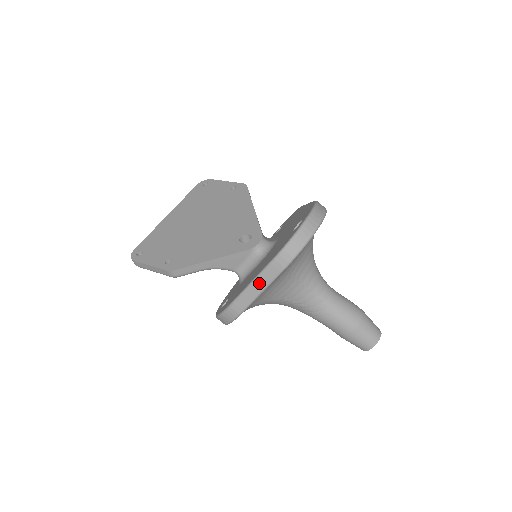
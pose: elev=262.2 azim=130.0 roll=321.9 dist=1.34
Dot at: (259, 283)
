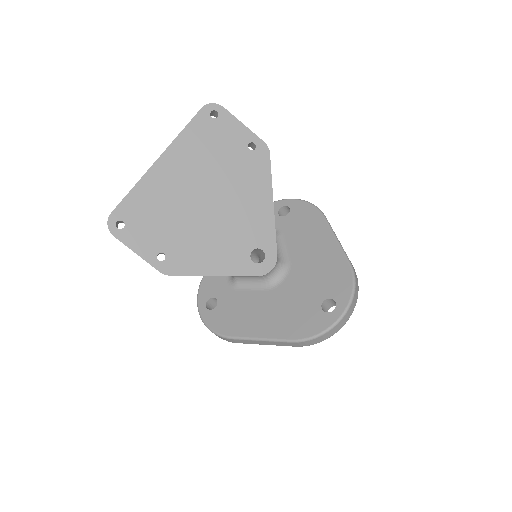
Dot at: (268, 343)
